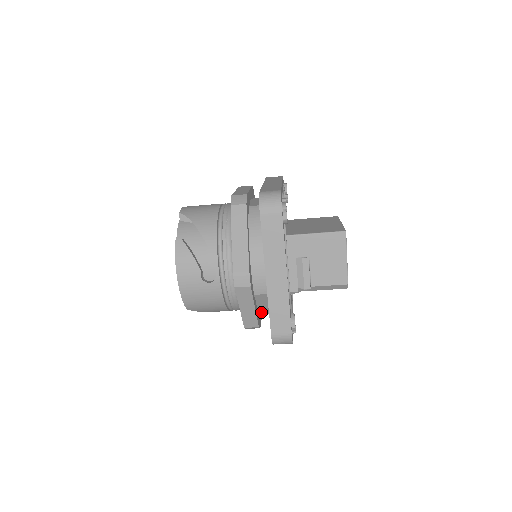
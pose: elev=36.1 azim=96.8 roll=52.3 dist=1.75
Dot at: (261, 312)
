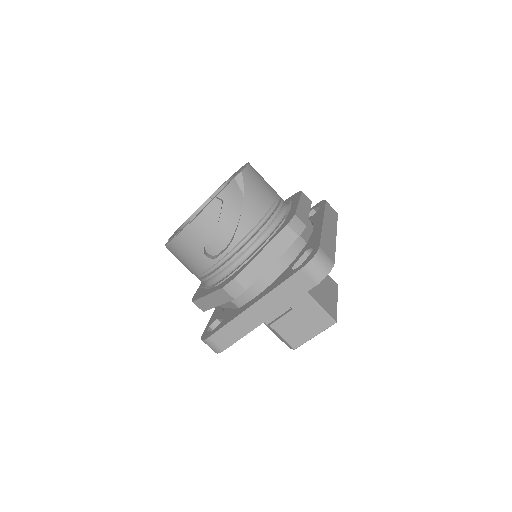
Dot at: occluded
